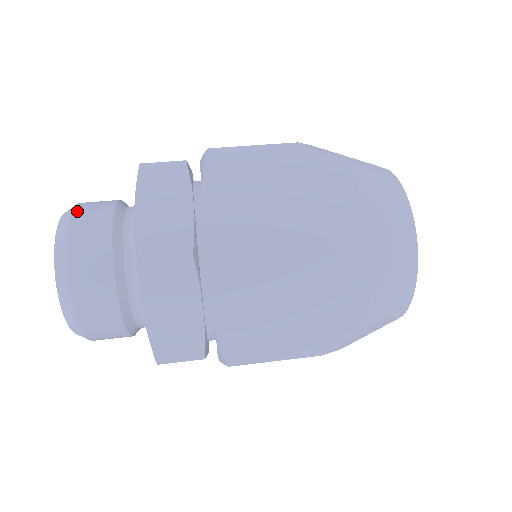
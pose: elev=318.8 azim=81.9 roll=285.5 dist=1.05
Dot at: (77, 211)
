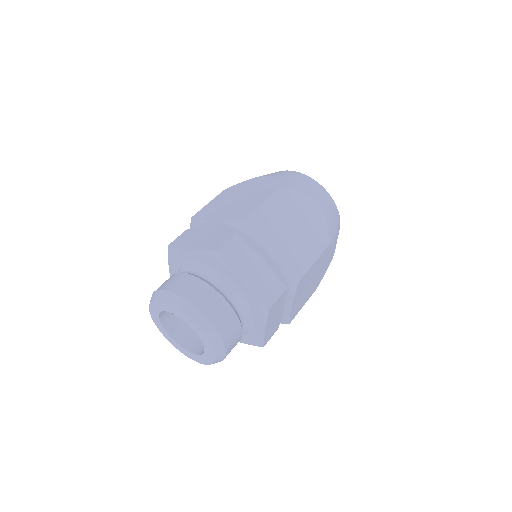
Dot at: (193, 301)
